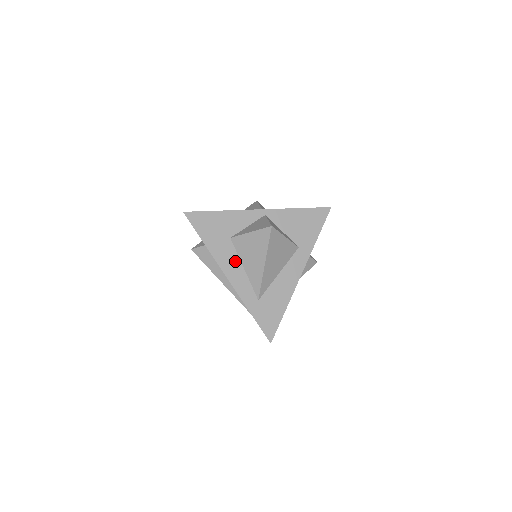
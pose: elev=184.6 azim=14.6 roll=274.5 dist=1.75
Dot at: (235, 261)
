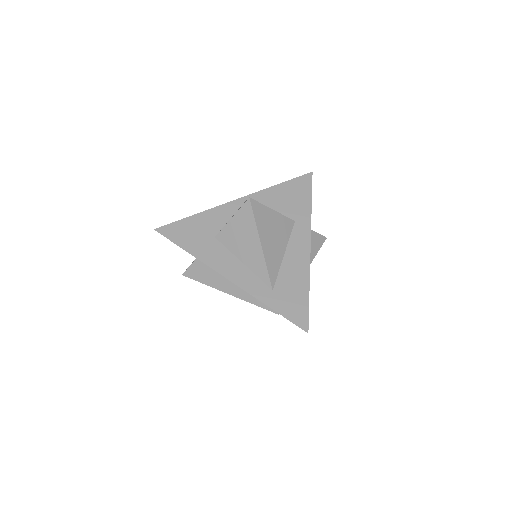
Dot at: (229, 258)
